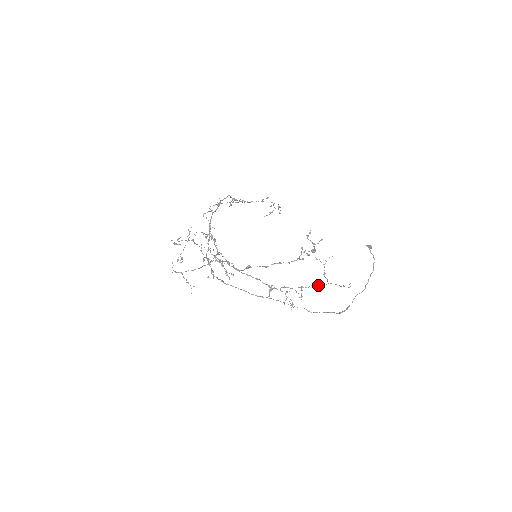
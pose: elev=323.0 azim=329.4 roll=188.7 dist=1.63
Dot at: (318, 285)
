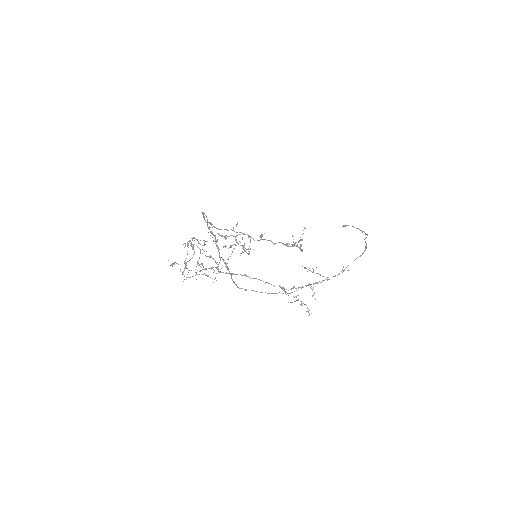
Dot at: occluded
